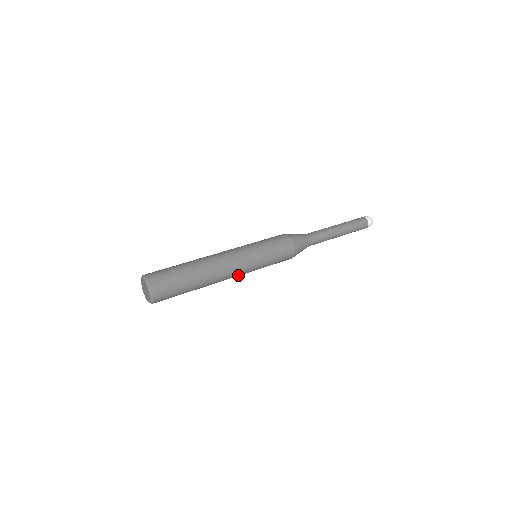
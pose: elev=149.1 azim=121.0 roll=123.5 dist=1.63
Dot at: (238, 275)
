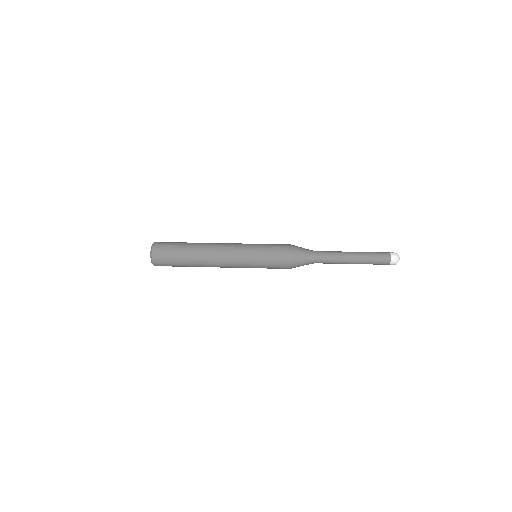
Dot at: occluded
